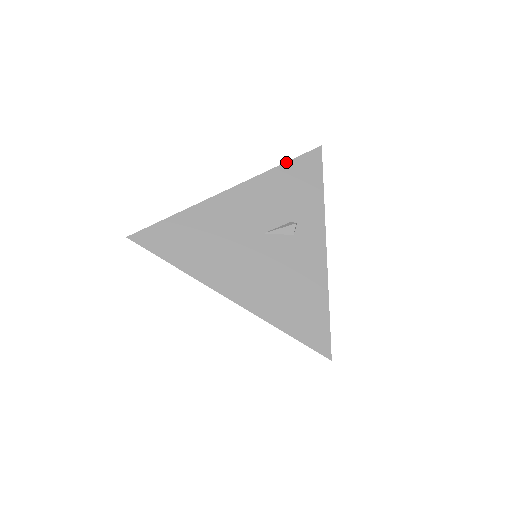
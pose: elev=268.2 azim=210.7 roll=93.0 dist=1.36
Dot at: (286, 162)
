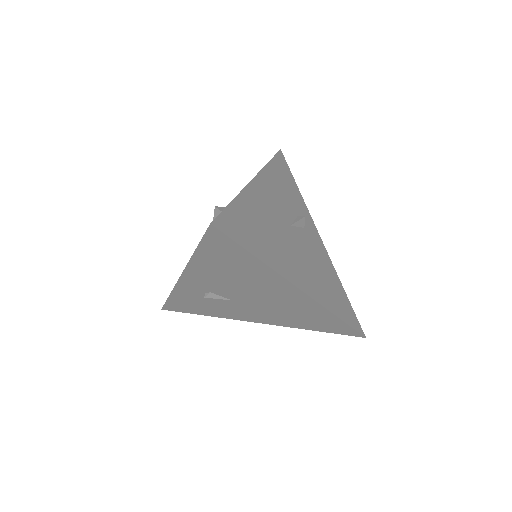
Dot at: (271, 159)
